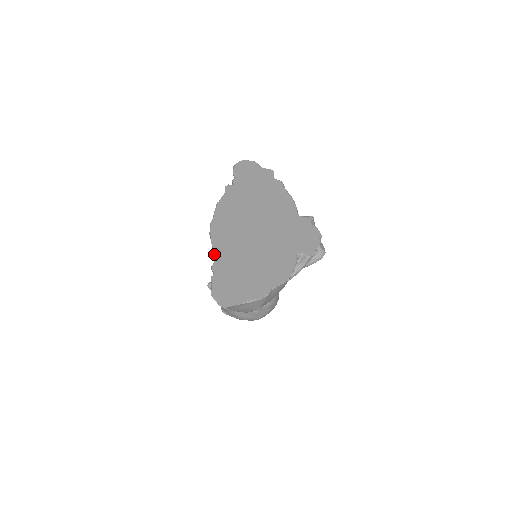
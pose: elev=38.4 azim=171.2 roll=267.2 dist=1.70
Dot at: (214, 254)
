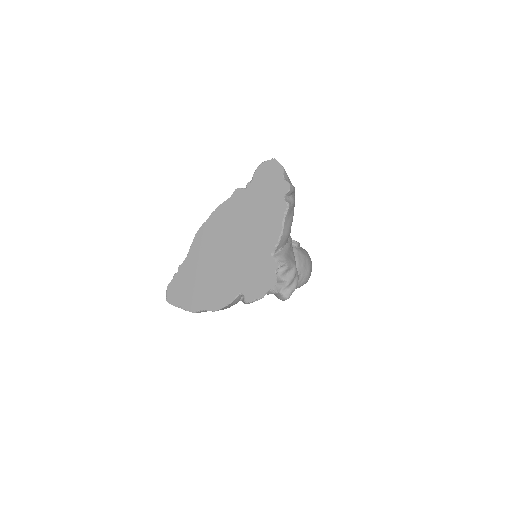
Dot at: (187, 256)
